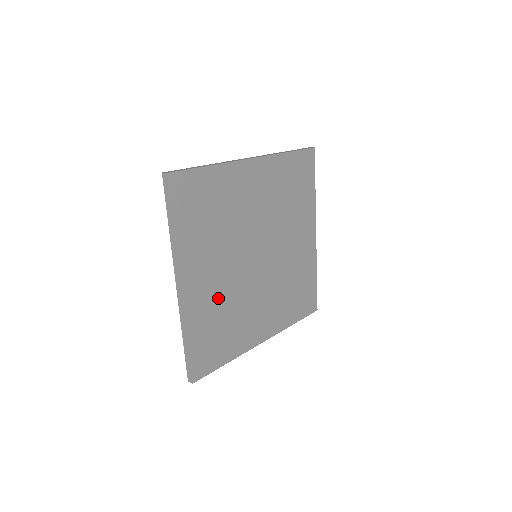
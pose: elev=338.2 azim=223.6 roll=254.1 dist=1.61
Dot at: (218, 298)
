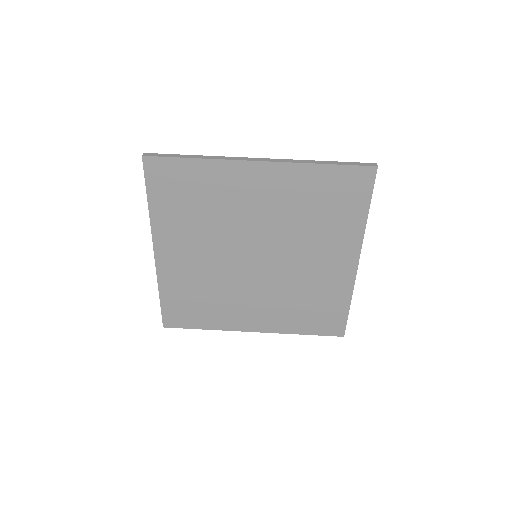
Dot at: (197, 276)
